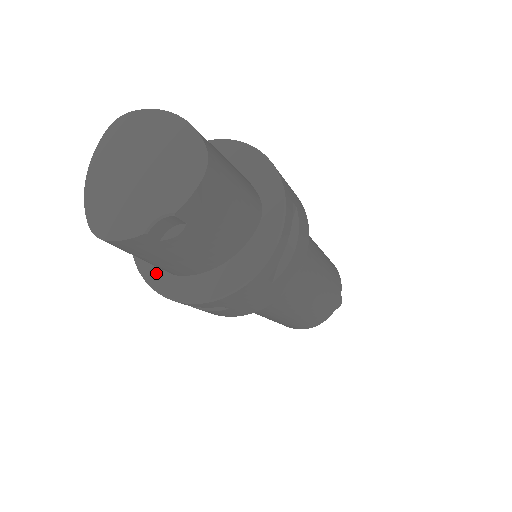
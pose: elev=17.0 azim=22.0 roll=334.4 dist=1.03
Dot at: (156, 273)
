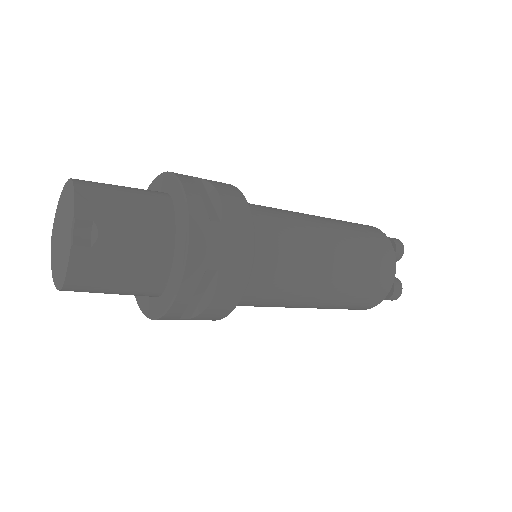
Dot at: (159, 305)
